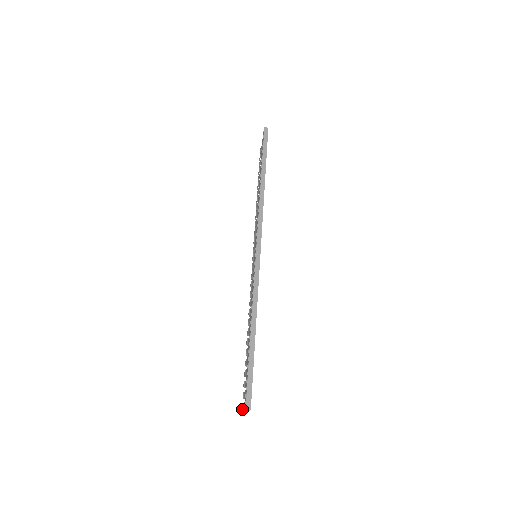
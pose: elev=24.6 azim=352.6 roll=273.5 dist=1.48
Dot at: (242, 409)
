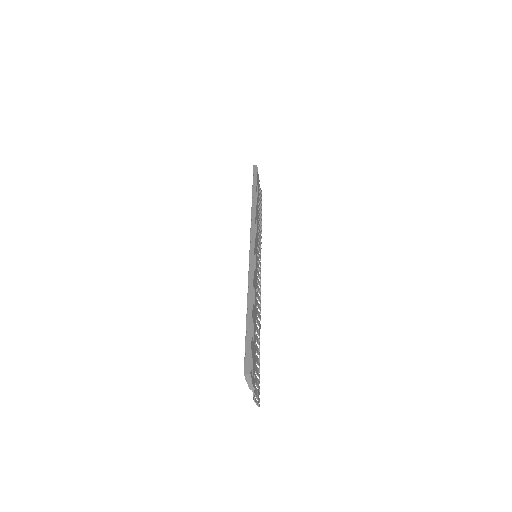
Dot at: (253, 398)
